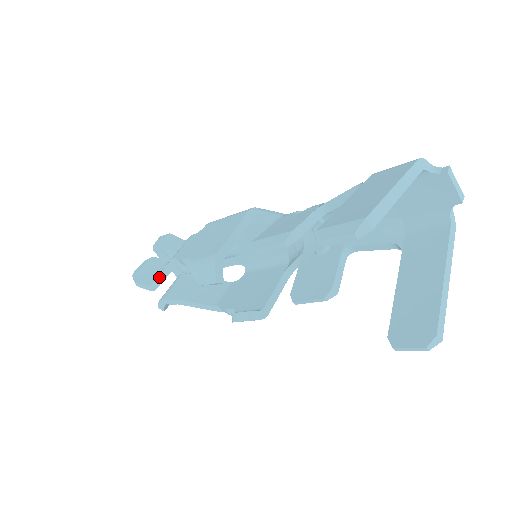
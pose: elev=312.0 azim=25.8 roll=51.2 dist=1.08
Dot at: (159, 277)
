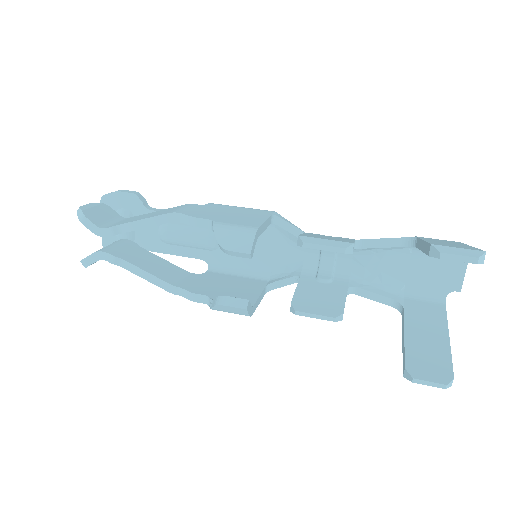
Dot at: (128, 225)
